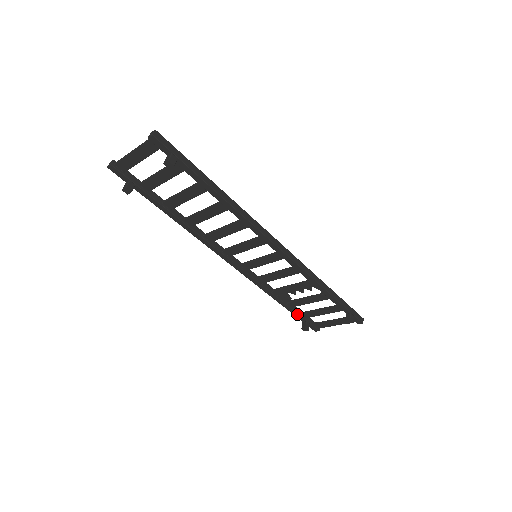
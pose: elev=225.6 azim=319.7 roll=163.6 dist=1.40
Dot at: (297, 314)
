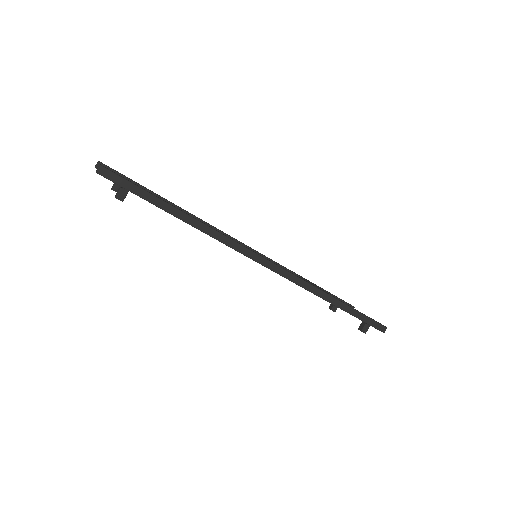
Dot at: occluded
